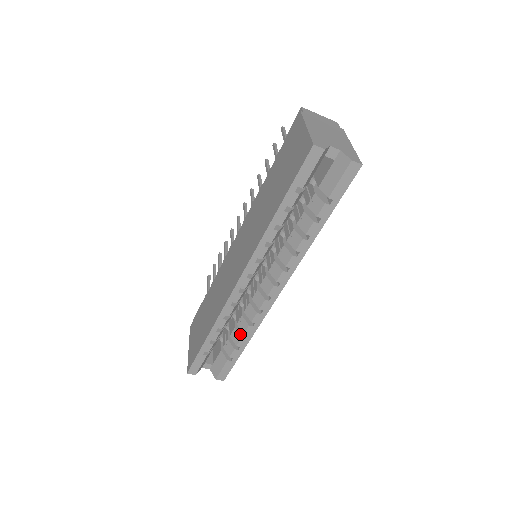
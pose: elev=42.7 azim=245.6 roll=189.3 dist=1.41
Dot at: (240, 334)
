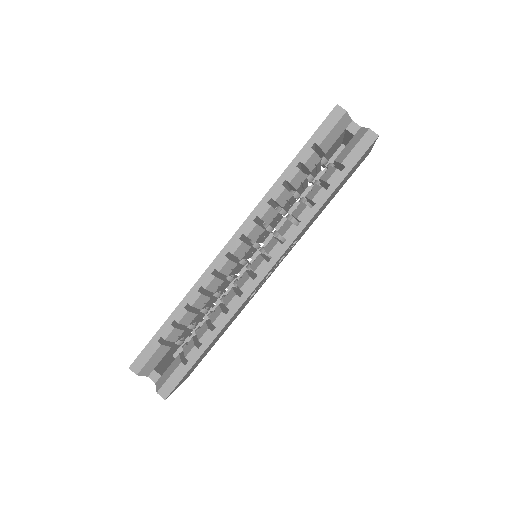
Dot at: (208, 326)
